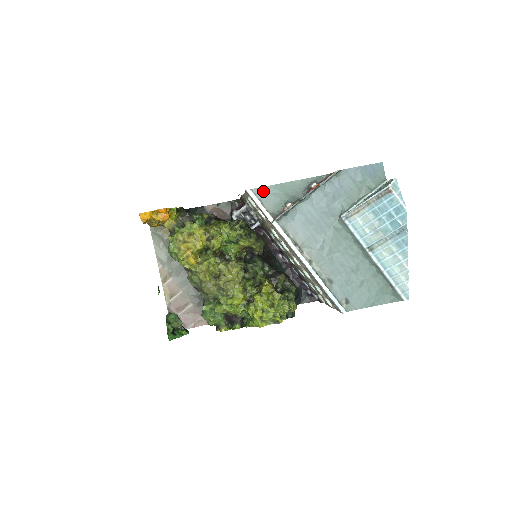
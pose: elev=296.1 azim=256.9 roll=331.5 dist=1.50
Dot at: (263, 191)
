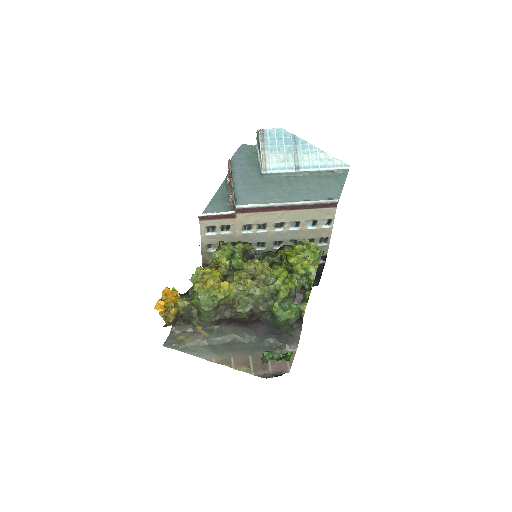
Dot at: (208, 210)
